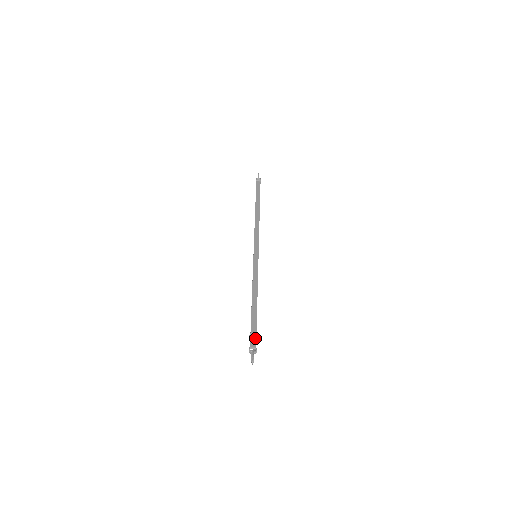
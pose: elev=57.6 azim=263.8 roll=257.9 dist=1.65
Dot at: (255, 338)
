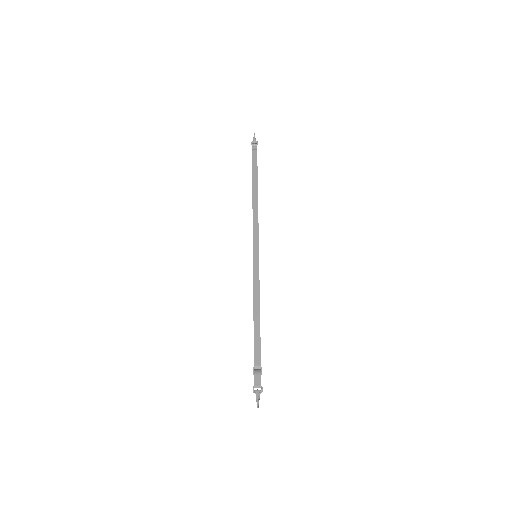
Dot at: (259, 373)
